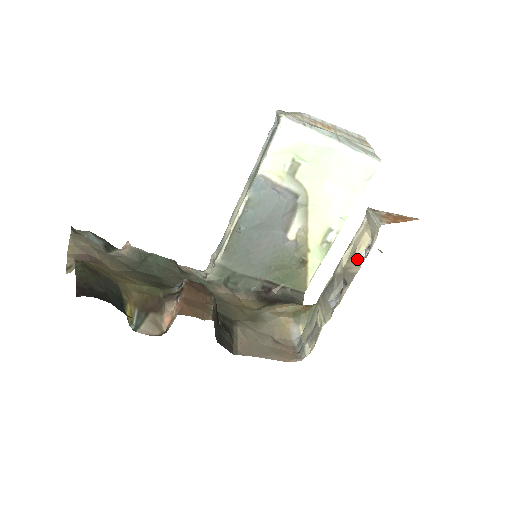
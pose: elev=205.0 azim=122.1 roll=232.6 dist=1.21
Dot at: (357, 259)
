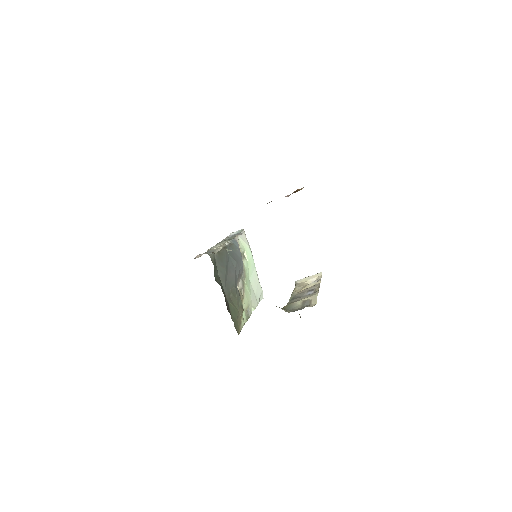
Dot at: (314, 282)
